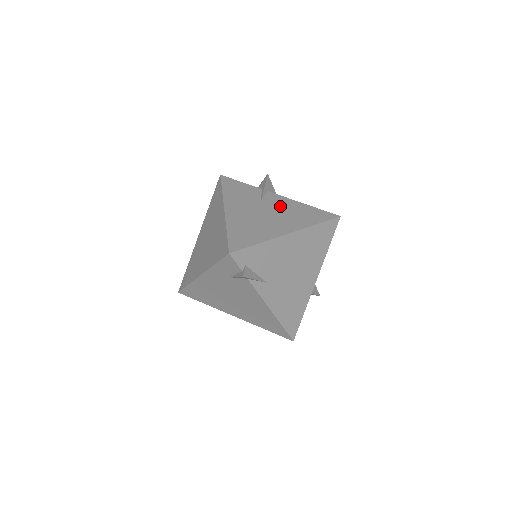
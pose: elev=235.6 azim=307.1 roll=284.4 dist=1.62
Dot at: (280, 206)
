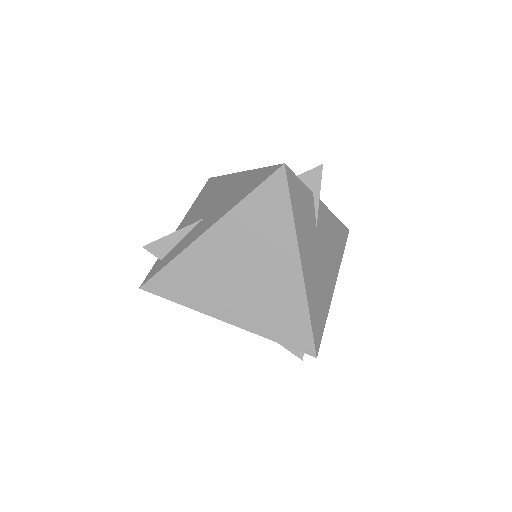
Dot at: (326, 231)
